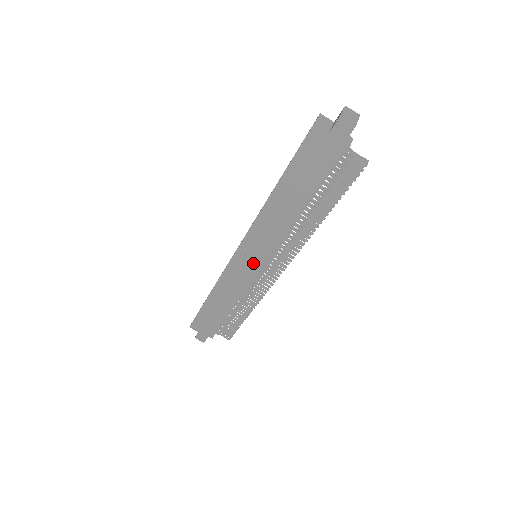
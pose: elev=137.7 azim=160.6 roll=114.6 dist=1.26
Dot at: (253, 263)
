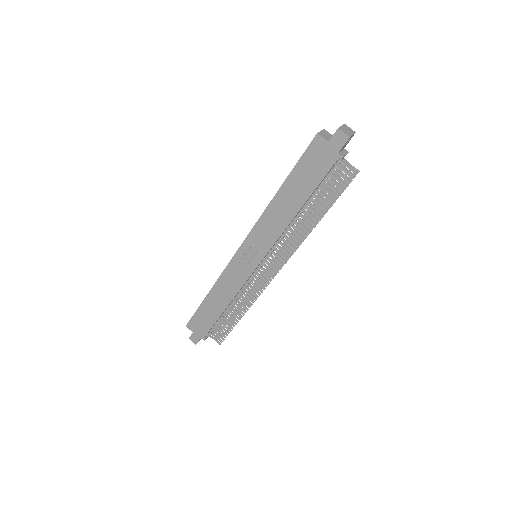
Dot at: (252, 261)
